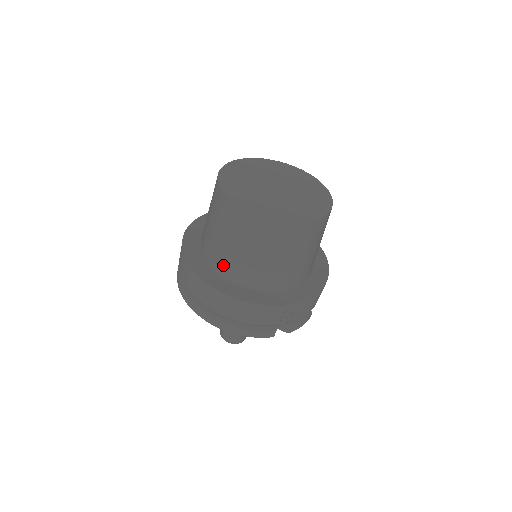
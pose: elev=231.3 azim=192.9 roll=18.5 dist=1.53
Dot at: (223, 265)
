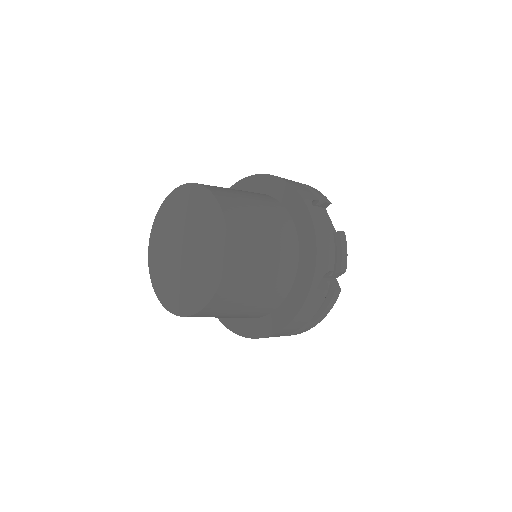
Dot at: occluded
